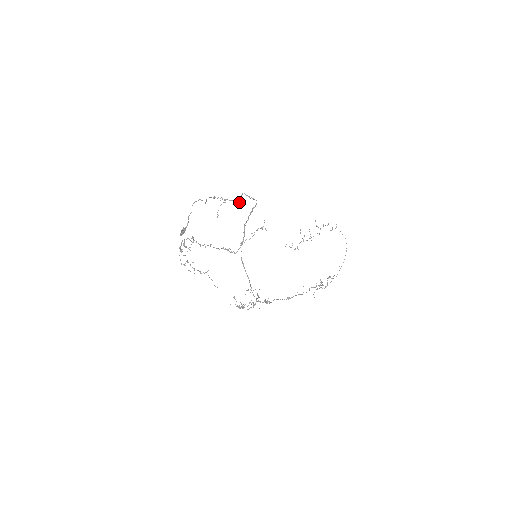
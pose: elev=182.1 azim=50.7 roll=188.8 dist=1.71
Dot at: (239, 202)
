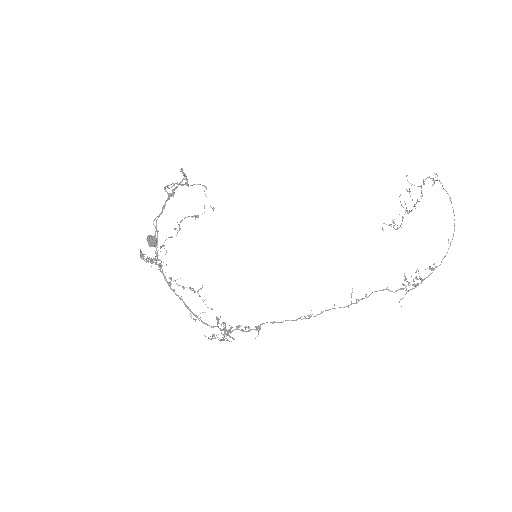
Dot at: (186, 184)
